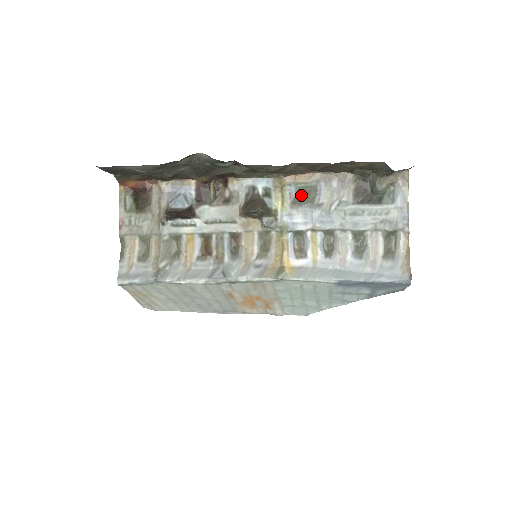
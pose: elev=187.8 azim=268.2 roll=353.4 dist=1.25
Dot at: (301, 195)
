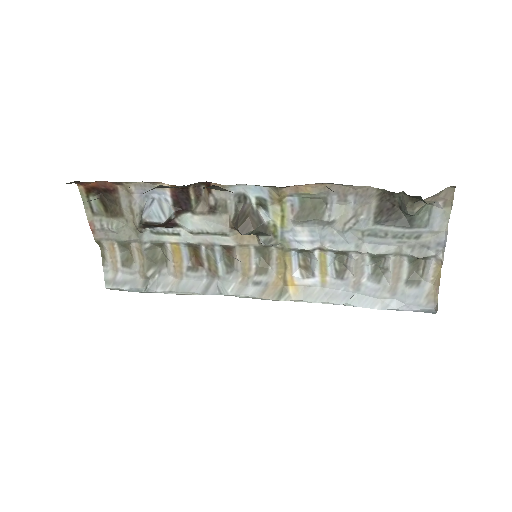
Dot at: (306, 208)
